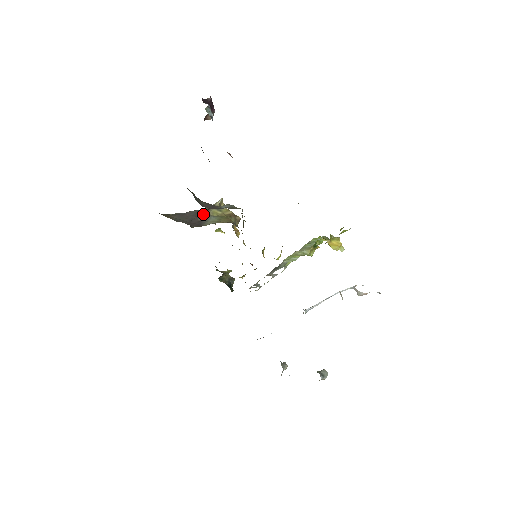
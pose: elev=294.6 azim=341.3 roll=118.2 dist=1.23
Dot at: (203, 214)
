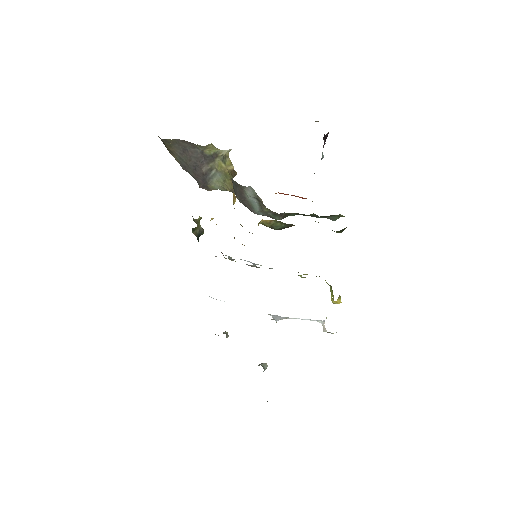
Dot at: (209, 163)
